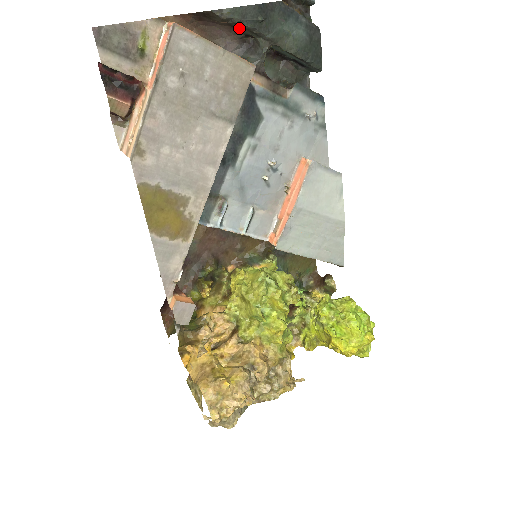
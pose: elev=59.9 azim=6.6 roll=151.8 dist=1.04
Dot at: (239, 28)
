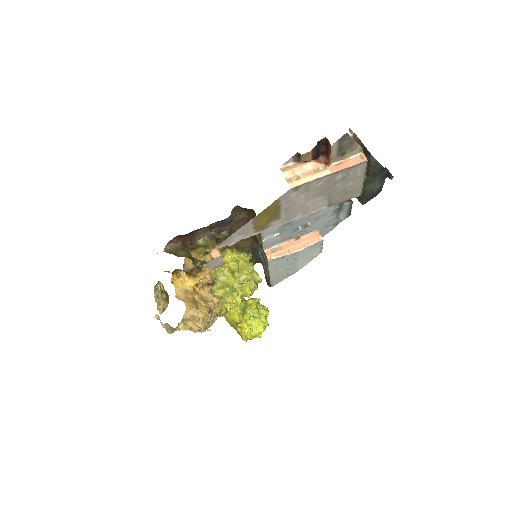
Dot at: (367, 165)
